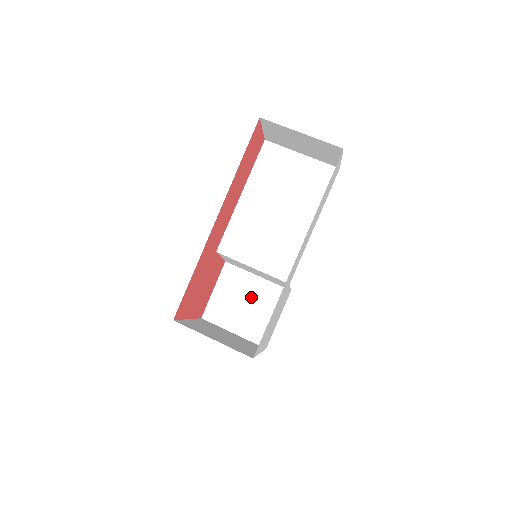
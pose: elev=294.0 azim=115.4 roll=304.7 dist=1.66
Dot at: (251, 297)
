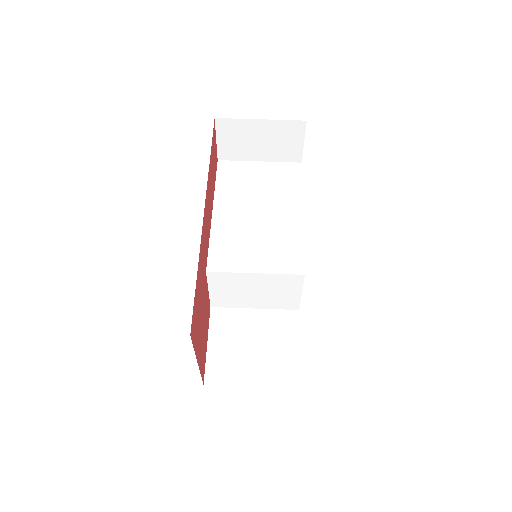
Dot at: (257, 335)
